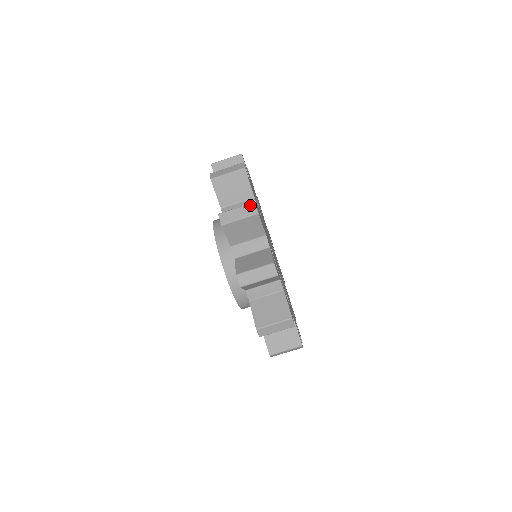
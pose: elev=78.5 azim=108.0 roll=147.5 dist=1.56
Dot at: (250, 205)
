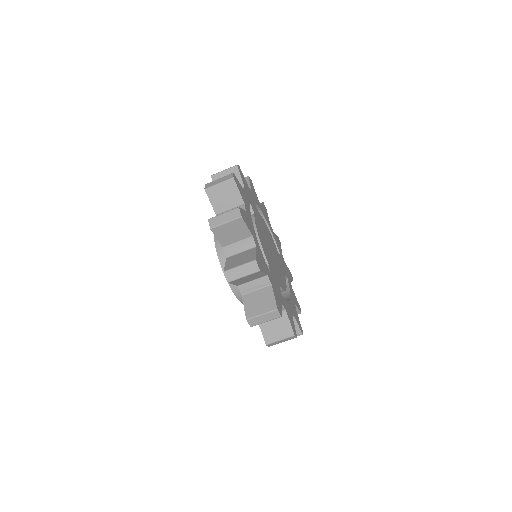
Dot at: (274, 312)
